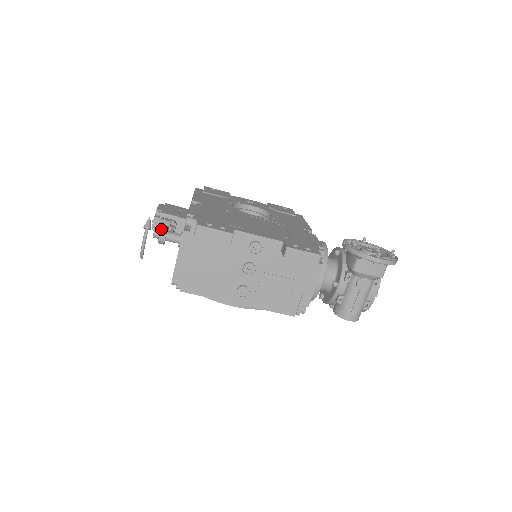
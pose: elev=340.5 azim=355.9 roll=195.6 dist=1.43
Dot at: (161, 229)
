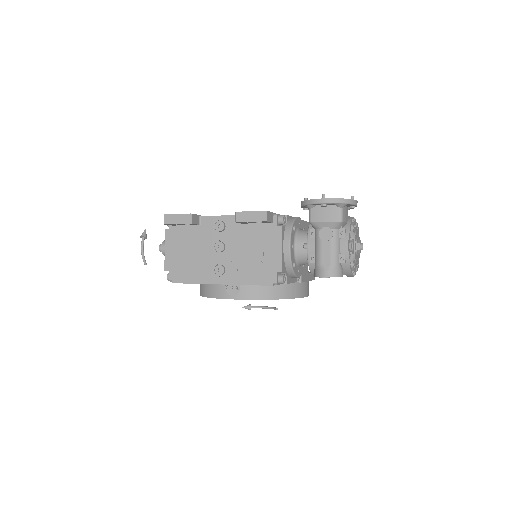
Dot at: (163, 242)
